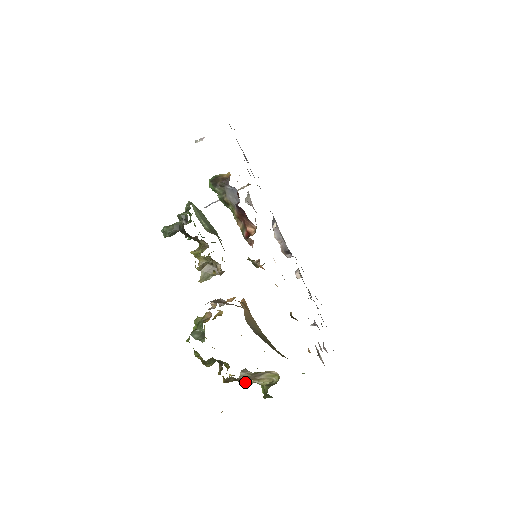
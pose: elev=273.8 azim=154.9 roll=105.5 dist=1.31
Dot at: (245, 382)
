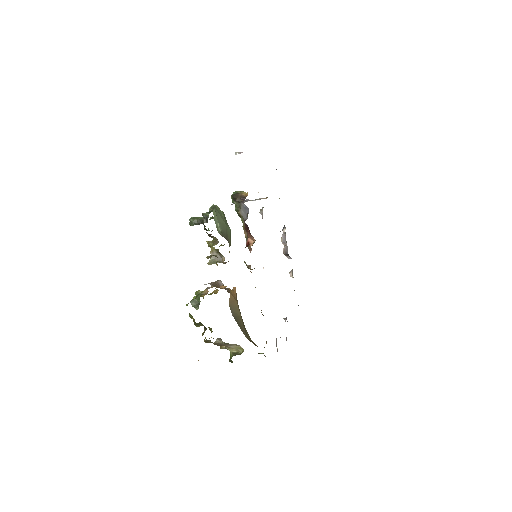
Dot at: occluded
